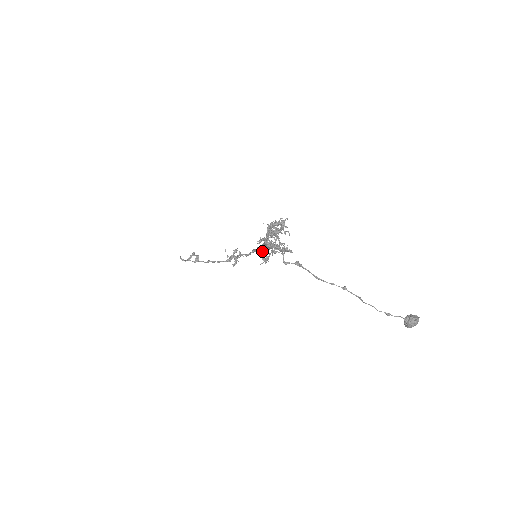
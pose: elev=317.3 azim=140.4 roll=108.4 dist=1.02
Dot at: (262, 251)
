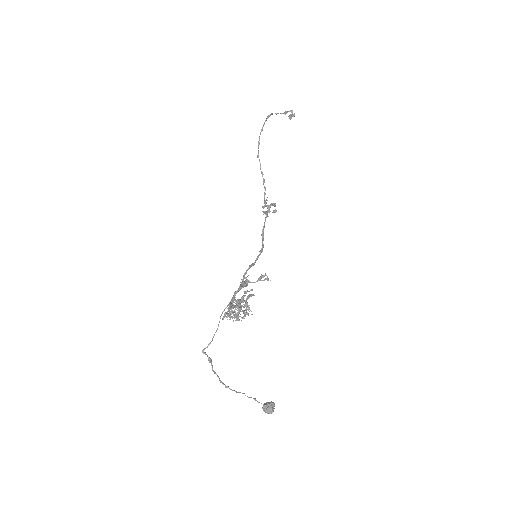
Dot at: (241, 283)
